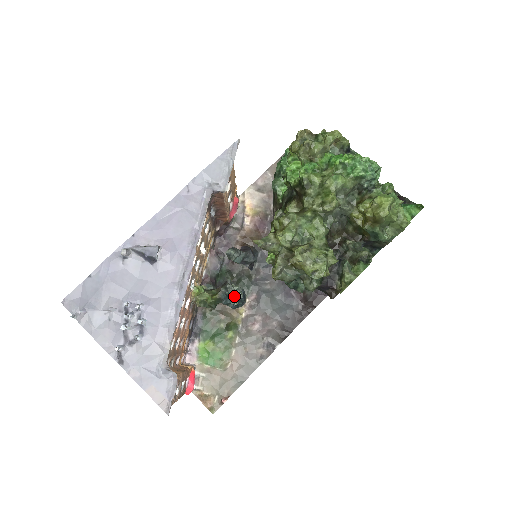
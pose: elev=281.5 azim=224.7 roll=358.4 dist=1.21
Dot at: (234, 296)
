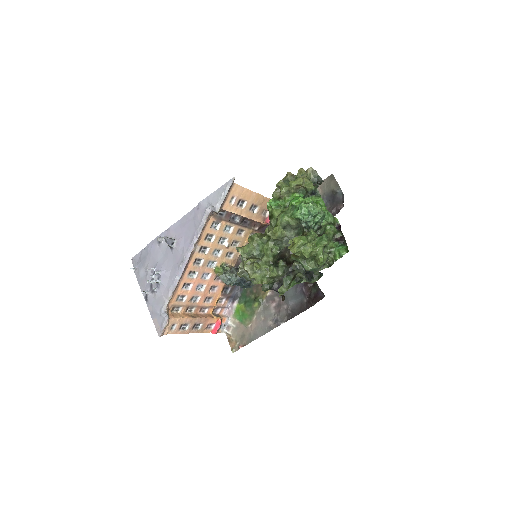
Dot at: (225, 280)
